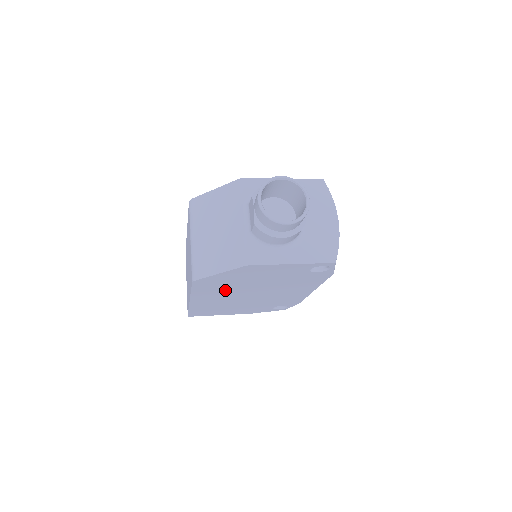
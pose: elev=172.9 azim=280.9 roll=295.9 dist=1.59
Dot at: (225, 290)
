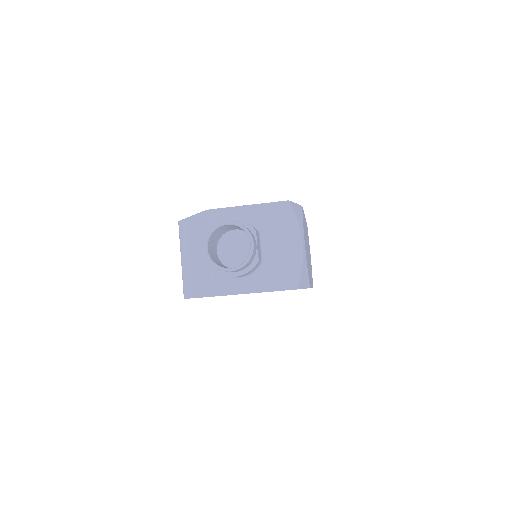
Dot at: occluded
